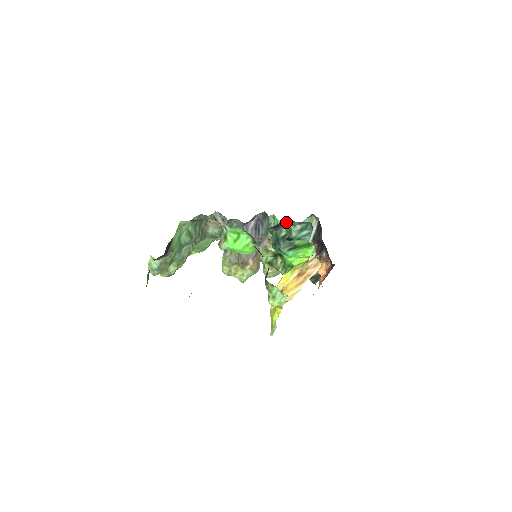
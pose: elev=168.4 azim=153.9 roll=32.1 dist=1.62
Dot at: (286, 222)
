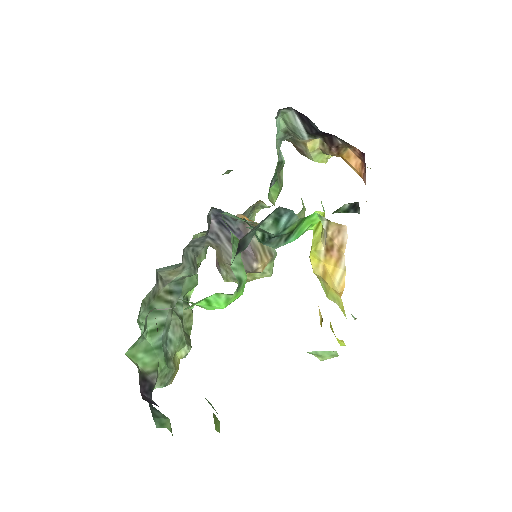
Dot at: (245, 235)
